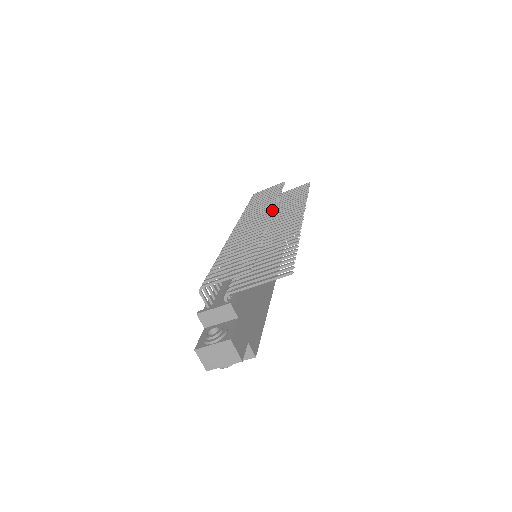
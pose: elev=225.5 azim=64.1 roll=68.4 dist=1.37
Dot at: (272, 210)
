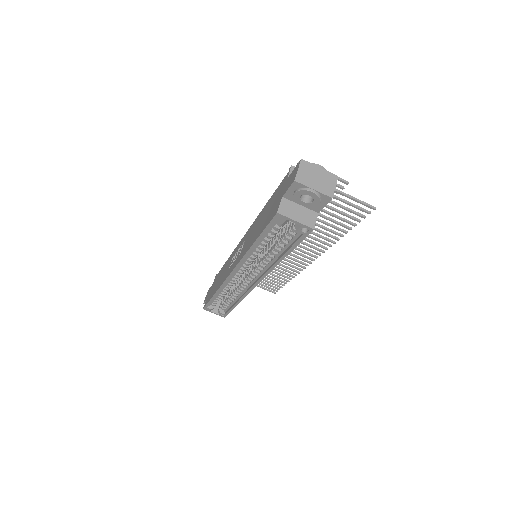
Dot at: occluded
